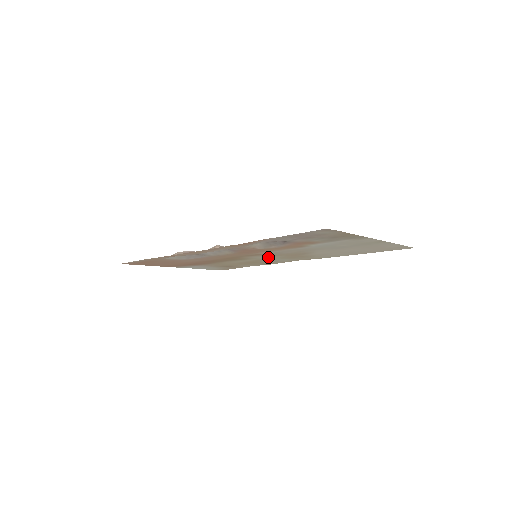
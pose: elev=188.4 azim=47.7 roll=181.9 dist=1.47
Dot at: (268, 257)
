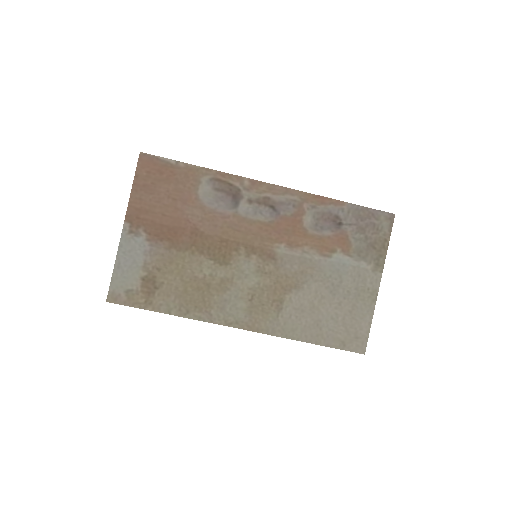
Dot at: (248, 277)
